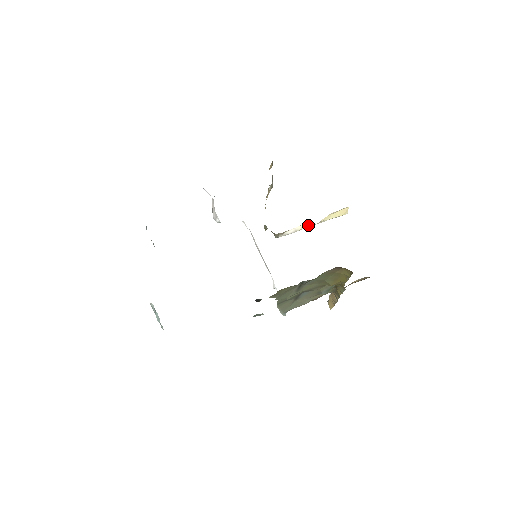
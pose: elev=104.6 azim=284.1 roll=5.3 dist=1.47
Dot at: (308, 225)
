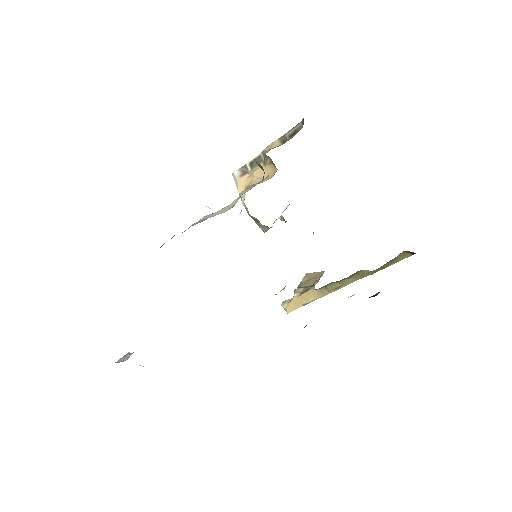
Dot at: occluded
